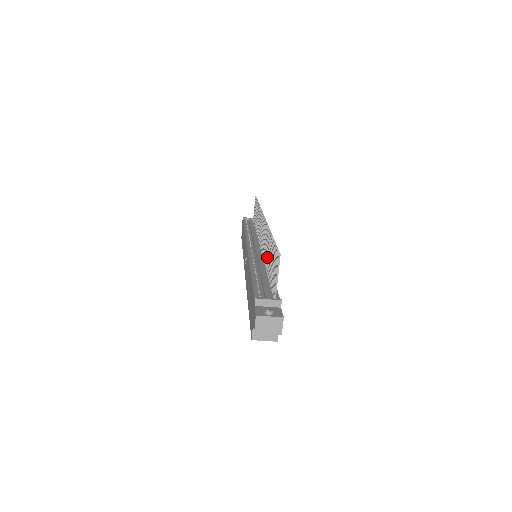
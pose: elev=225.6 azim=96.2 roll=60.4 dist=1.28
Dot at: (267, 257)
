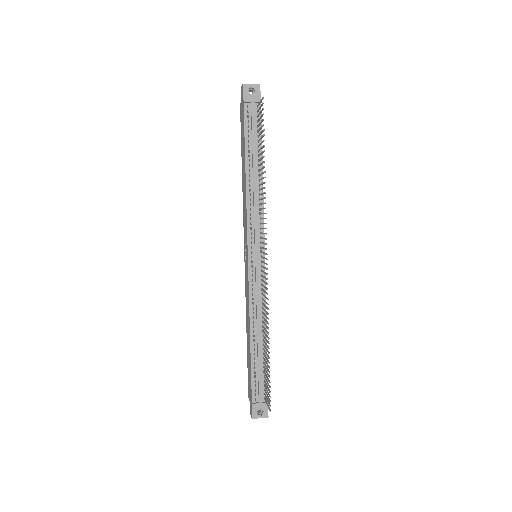
Dot at: occluded
